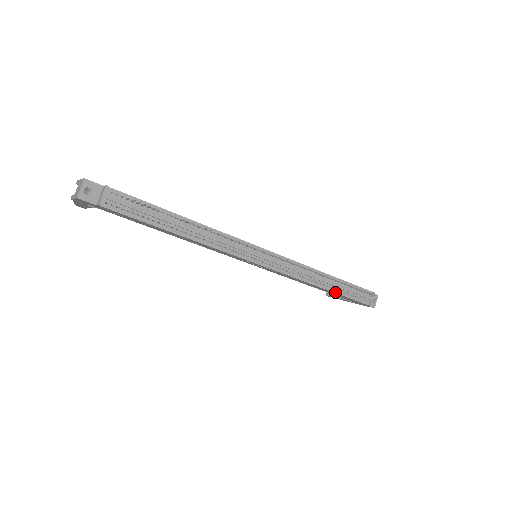
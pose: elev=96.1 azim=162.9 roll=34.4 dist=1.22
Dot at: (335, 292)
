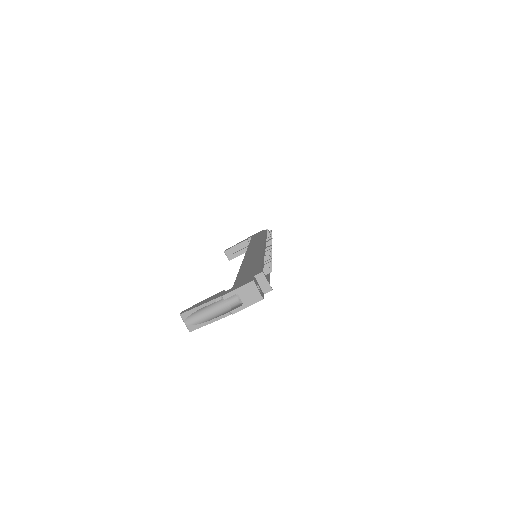
Dot at: occluded
